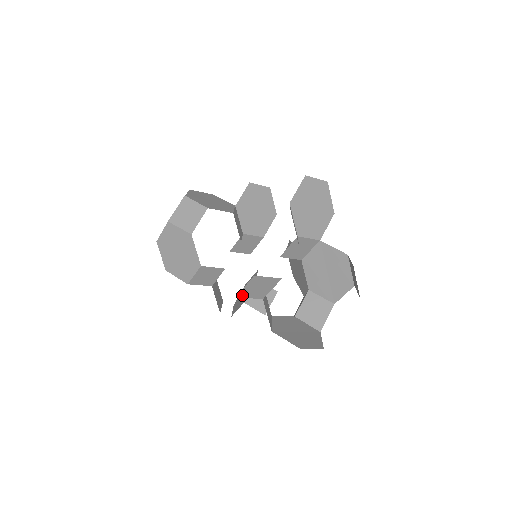
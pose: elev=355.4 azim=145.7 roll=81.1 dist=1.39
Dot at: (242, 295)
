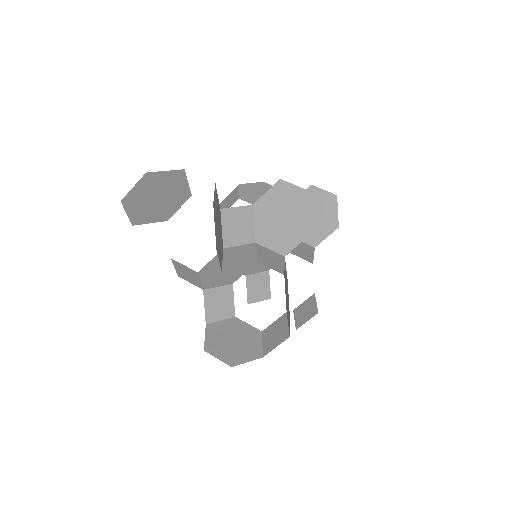
Dot at: (181, 276)
